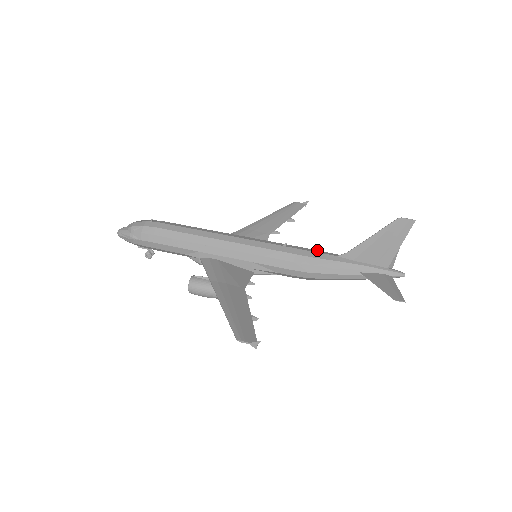
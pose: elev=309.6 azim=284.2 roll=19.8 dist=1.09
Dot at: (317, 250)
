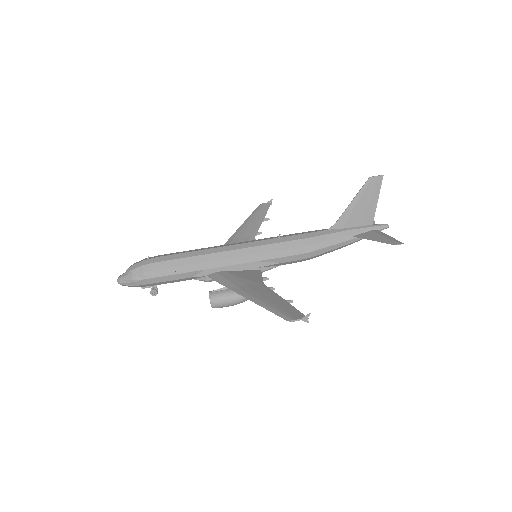
Dot at: (308, 231)
